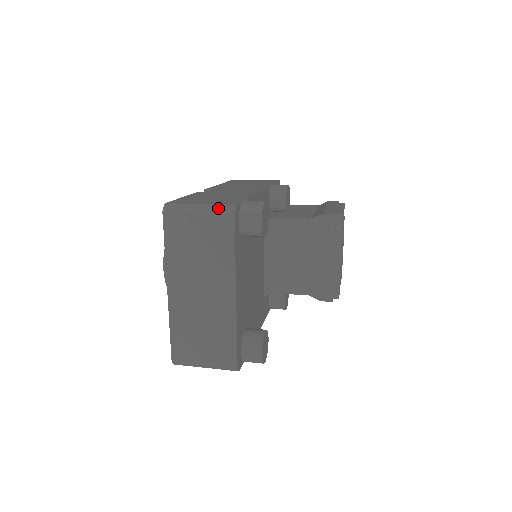
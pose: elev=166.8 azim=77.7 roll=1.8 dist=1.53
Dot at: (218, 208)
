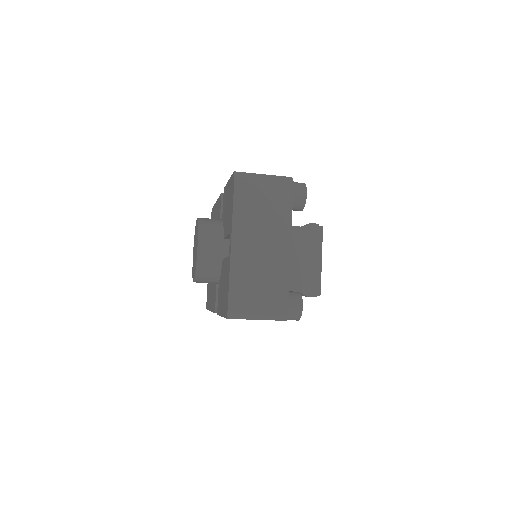
Dot at: (279, 177)
